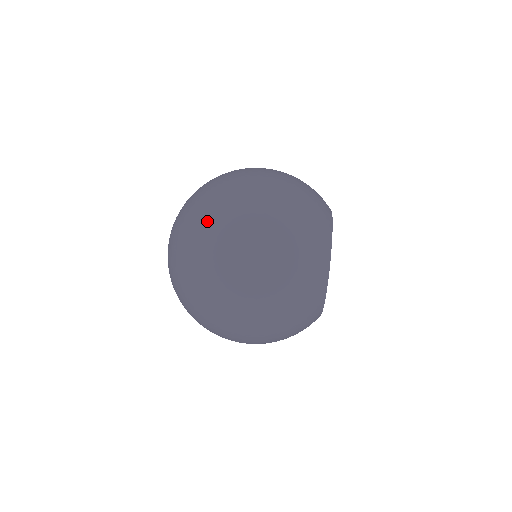
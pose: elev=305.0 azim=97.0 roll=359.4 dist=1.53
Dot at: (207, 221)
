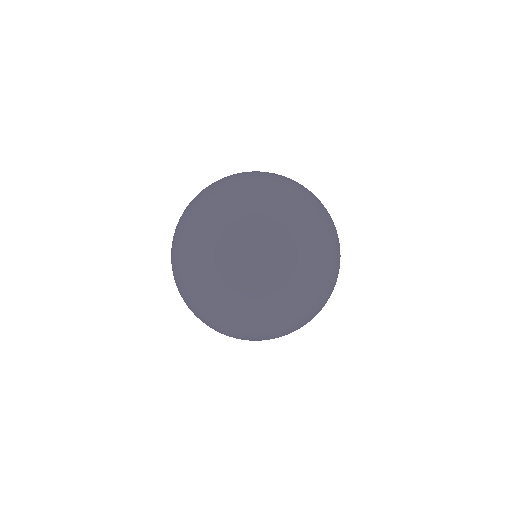
Dot at: (196, 197)
